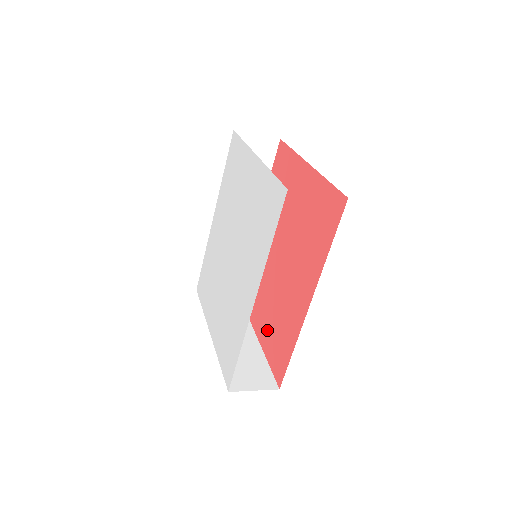
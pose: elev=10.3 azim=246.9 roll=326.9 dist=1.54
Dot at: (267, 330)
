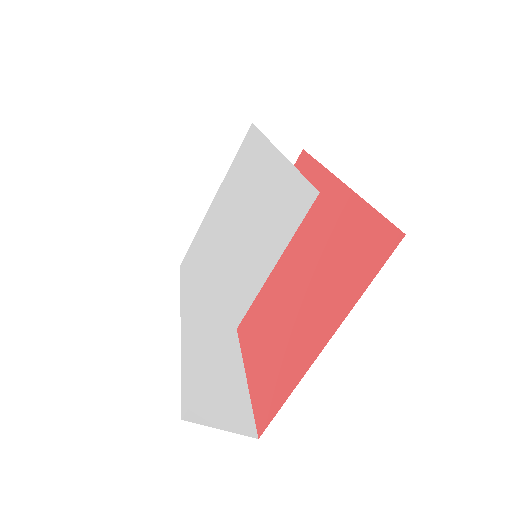
Dot at: (330, 297)
